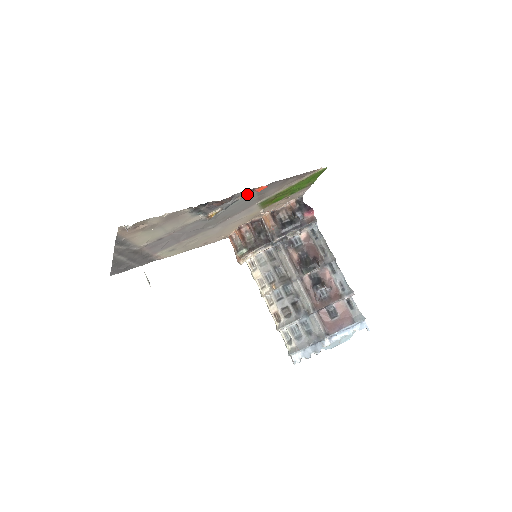
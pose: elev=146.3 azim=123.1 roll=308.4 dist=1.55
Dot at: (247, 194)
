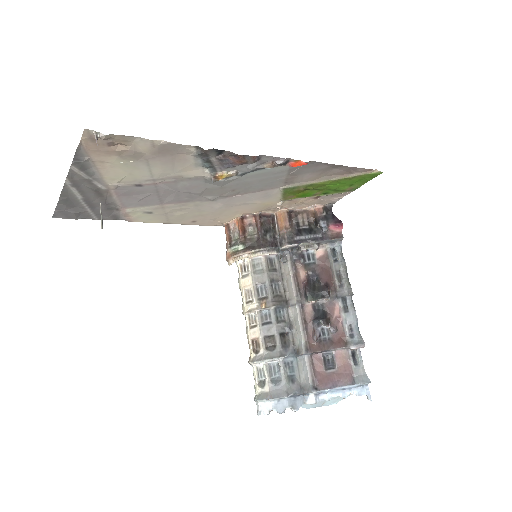
Dot at: (278, 163)
